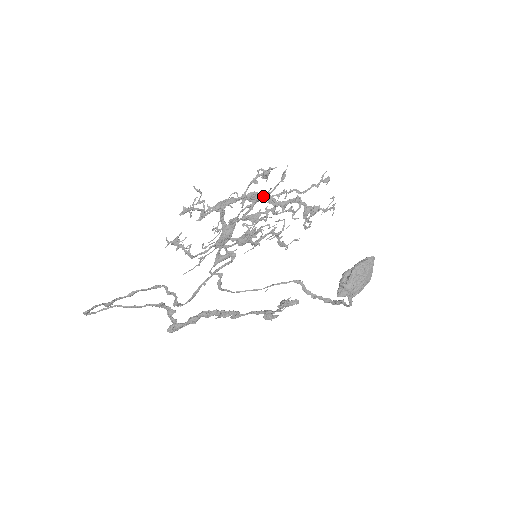
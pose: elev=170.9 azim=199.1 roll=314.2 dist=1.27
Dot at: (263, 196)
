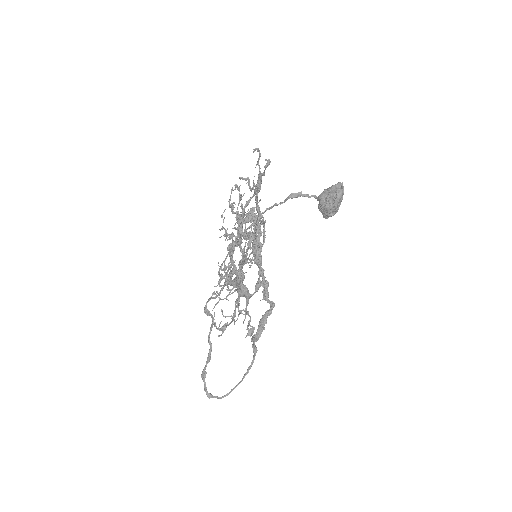
Dot at: (260, 249)
